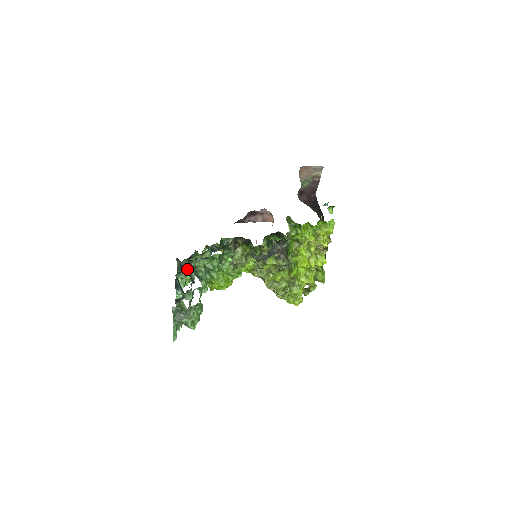
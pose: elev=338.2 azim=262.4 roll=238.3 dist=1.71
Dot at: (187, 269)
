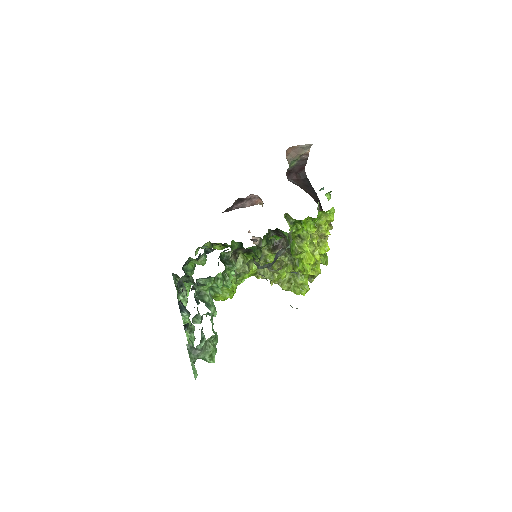
Dot at: occluded
